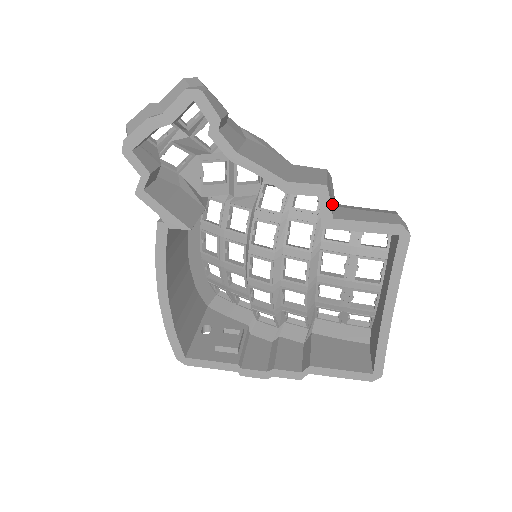
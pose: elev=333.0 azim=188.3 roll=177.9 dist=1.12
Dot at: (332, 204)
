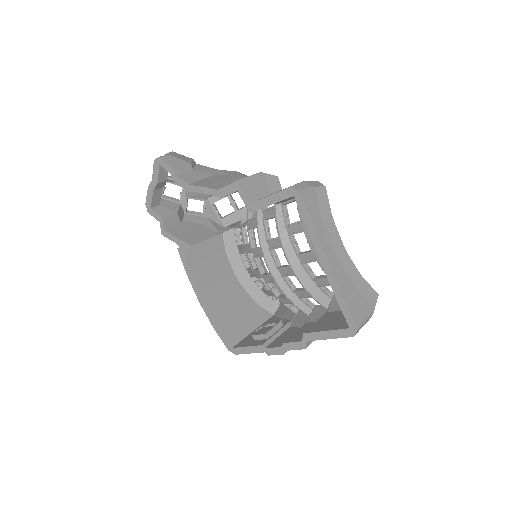
Dot at: (264, 194)
